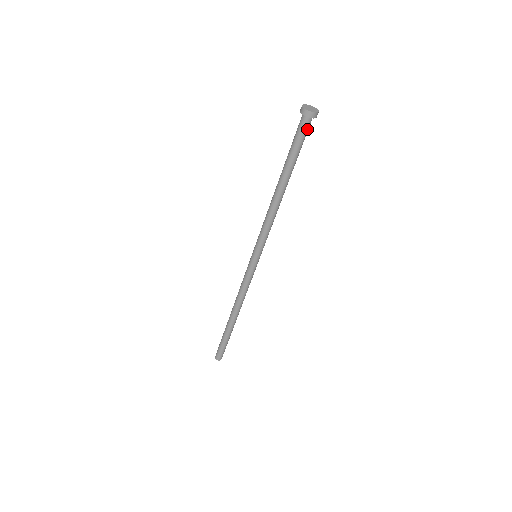
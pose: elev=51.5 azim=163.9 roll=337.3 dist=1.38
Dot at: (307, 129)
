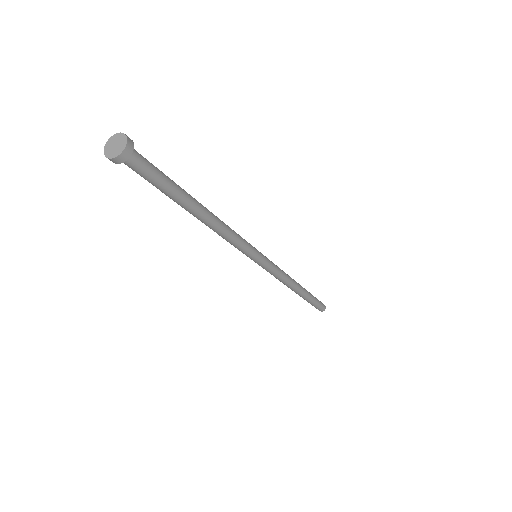
Dot at: (136, 169)
